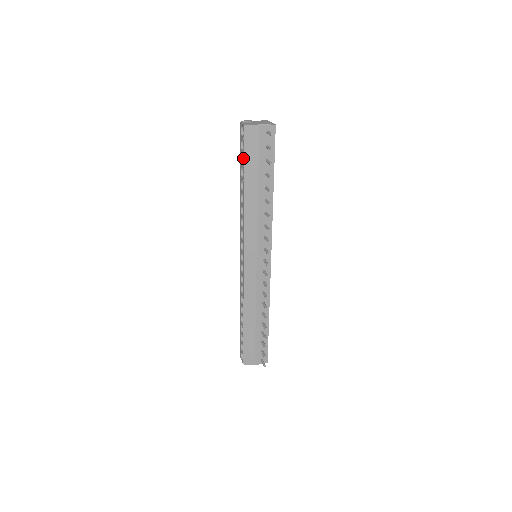
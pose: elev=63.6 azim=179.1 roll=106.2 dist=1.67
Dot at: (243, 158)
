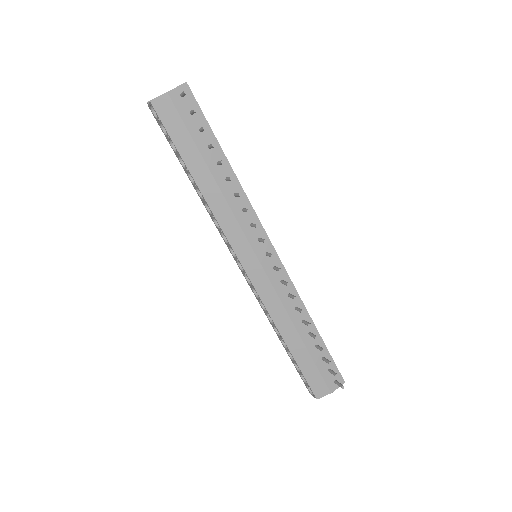
Dot at: occluded
